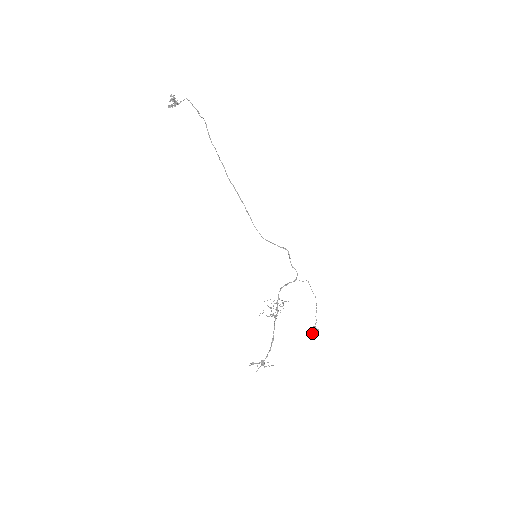
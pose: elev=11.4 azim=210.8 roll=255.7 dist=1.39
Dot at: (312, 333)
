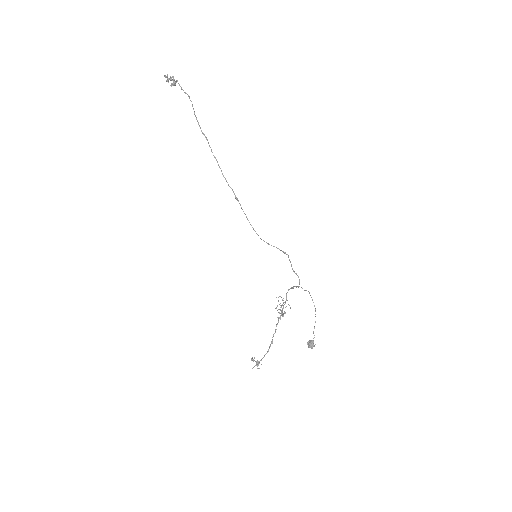
Dot at: (309, 347)
